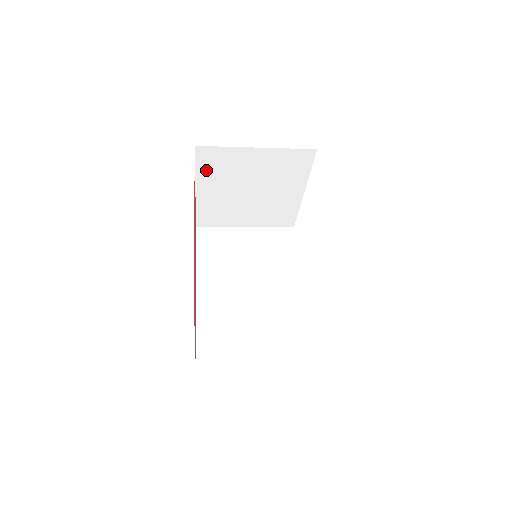
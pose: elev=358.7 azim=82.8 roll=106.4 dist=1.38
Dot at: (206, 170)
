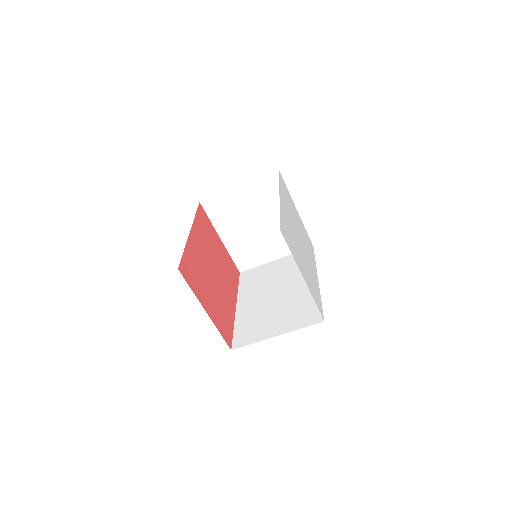
Dot at: (217, 218)
